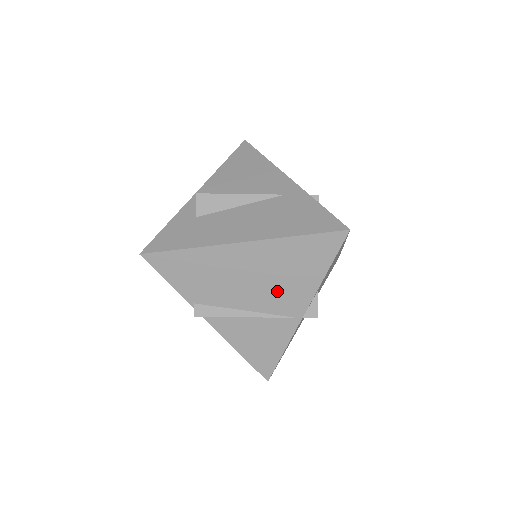
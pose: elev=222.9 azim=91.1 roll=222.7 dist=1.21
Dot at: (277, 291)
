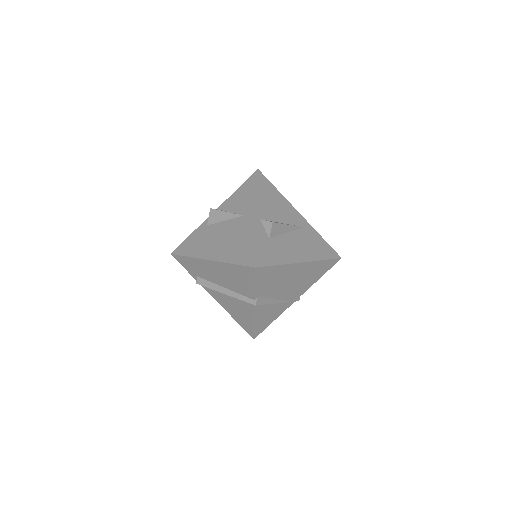
Dot at: (296, 288)
